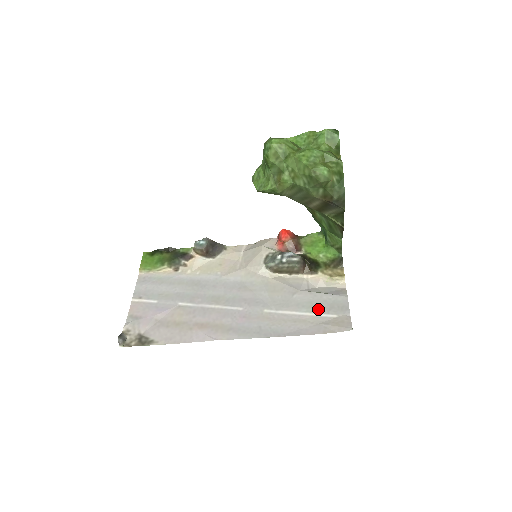
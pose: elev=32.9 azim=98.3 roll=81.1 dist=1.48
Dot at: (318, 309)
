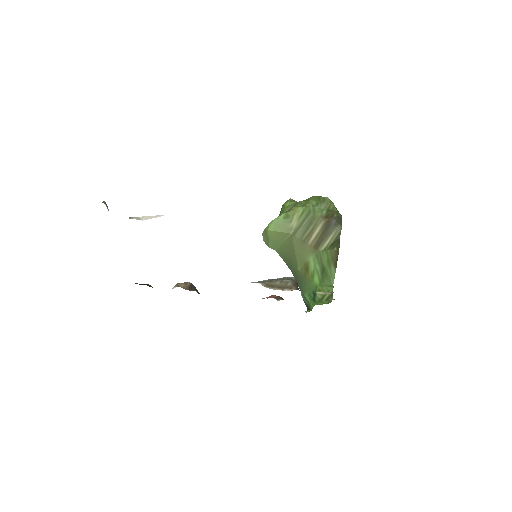
Dot at: occluded
